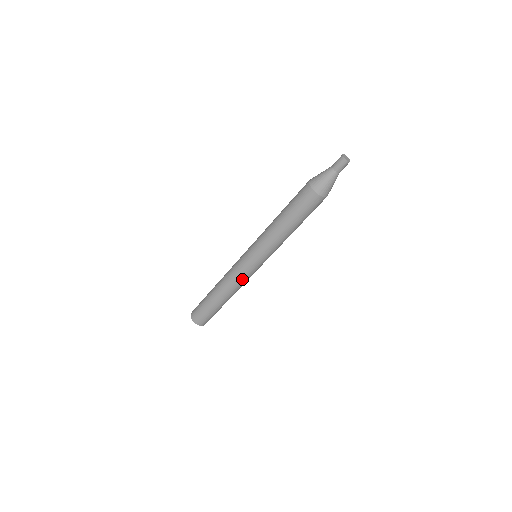
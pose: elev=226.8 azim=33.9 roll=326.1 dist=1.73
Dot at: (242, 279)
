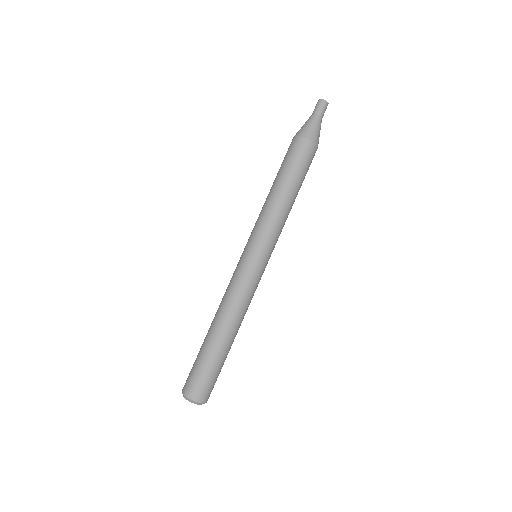
Dot at: (241, 287)
